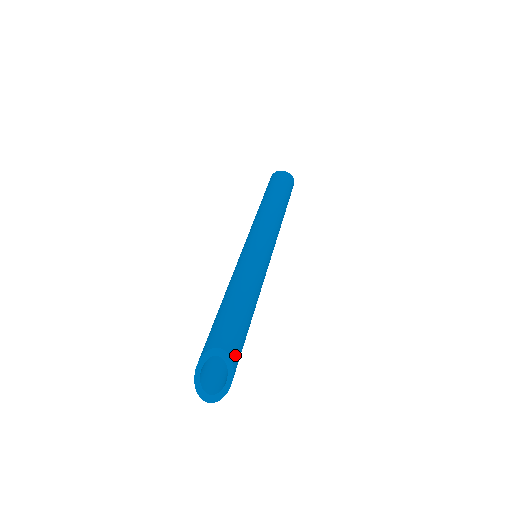
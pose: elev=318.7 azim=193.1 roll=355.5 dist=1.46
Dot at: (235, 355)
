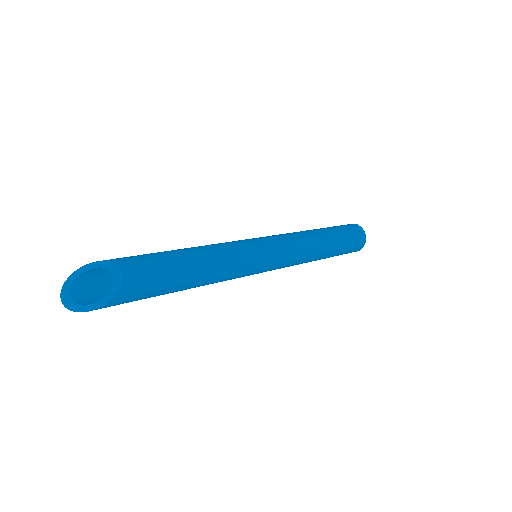
Dot at: (127, 292)
